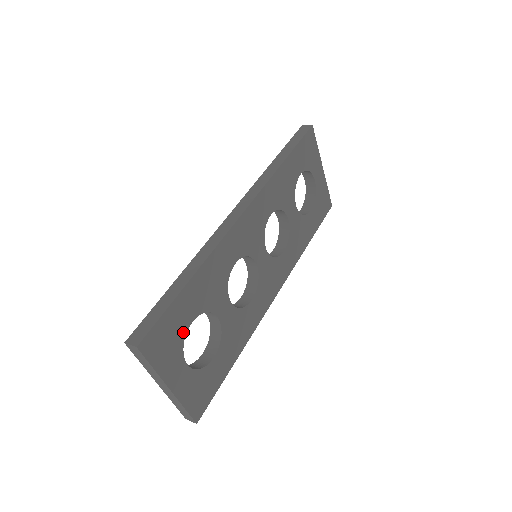
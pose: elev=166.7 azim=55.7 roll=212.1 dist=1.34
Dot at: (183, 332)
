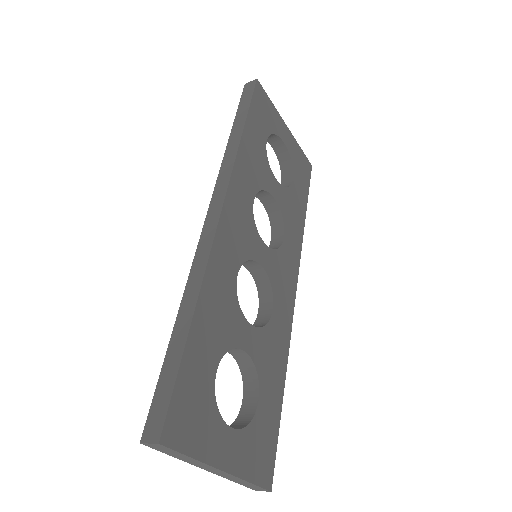
Dot at: (210, 391)
